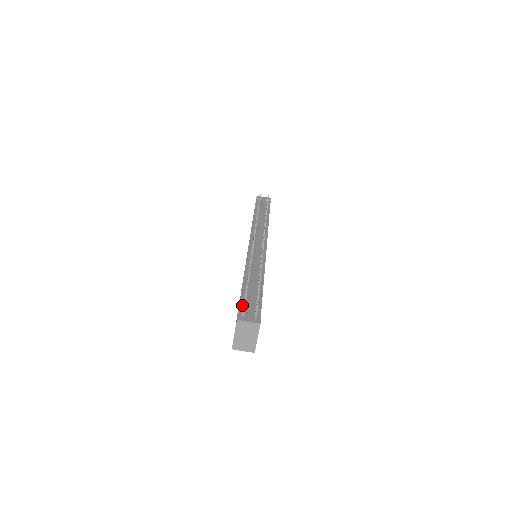
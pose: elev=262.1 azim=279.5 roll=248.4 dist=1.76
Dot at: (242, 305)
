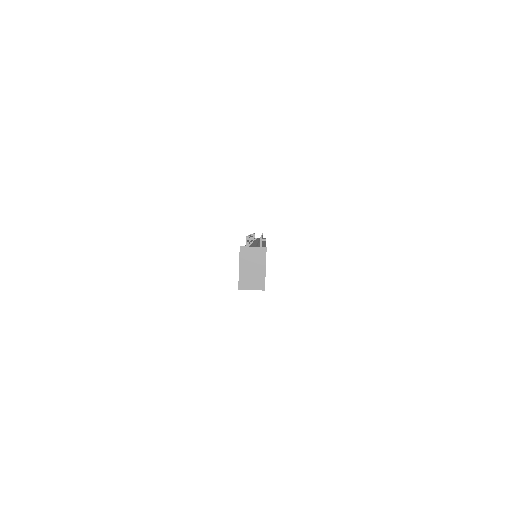
Dot at: occluded
